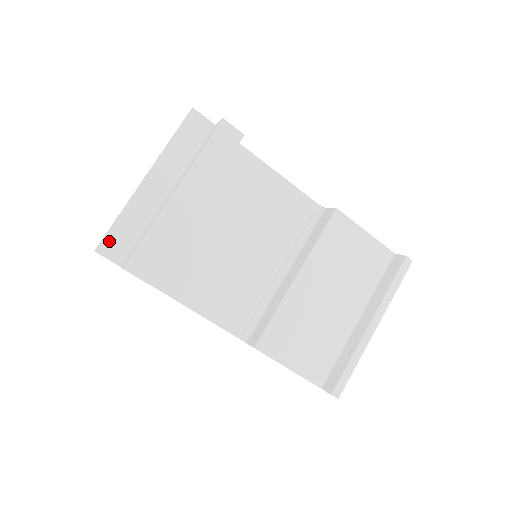
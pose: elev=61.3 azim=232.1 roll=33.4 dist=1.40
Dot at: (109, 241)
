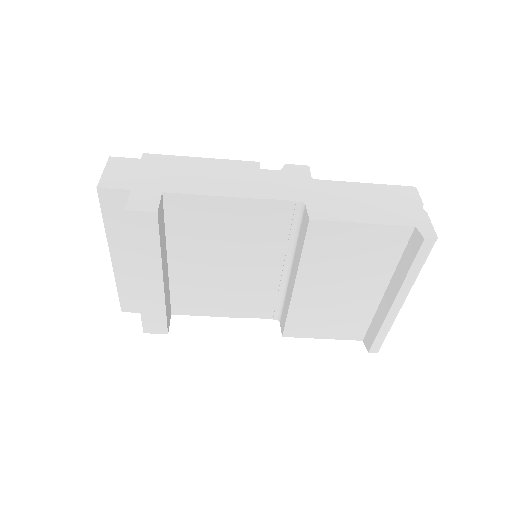
Dot at: (125, 304)
